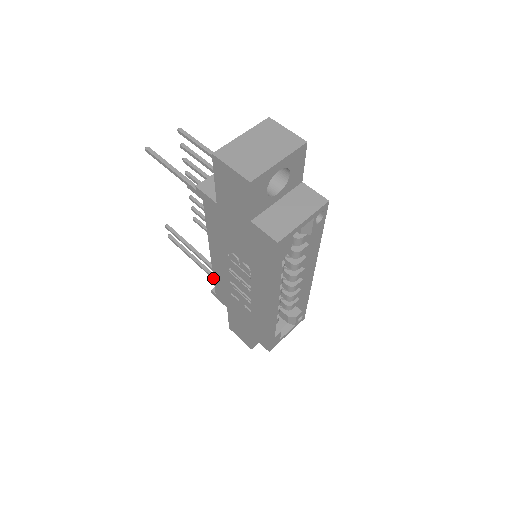
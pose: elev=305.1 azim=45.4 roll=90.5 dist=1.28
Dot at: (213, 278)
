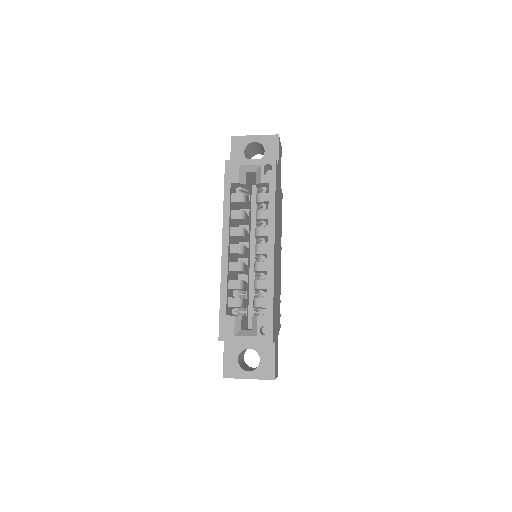
Dot at: occluded
